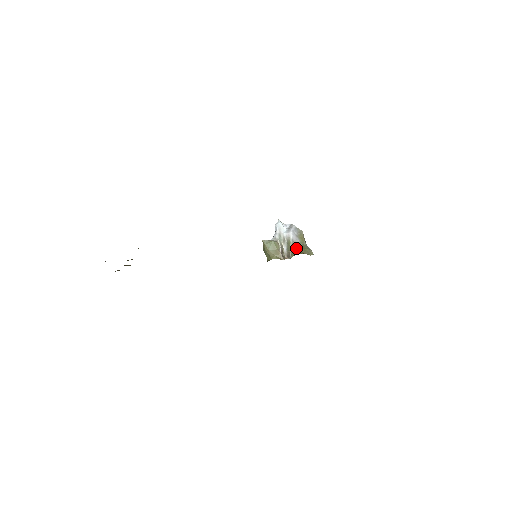
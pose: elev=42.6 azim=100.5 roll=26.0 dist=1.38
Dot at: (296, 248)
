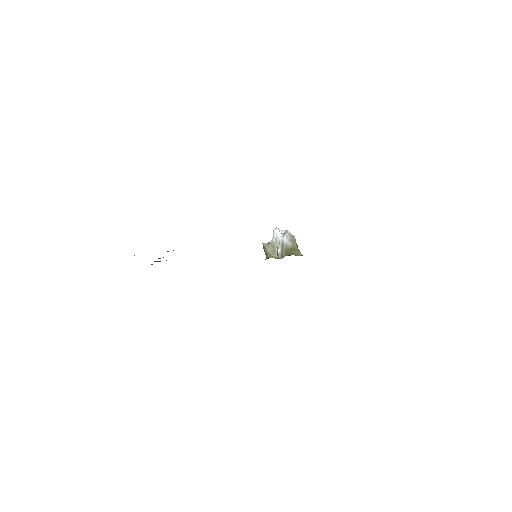
Dot at: (288, 250)
